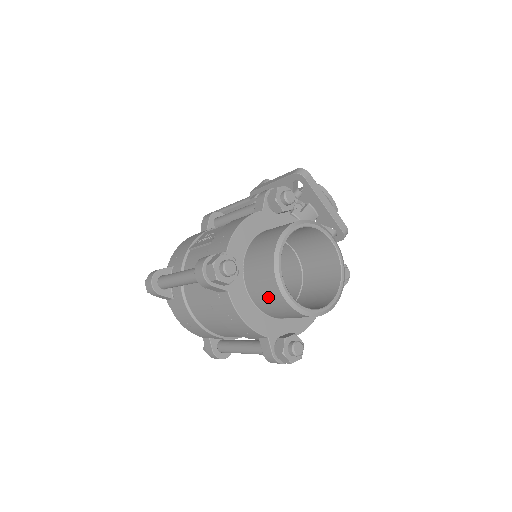
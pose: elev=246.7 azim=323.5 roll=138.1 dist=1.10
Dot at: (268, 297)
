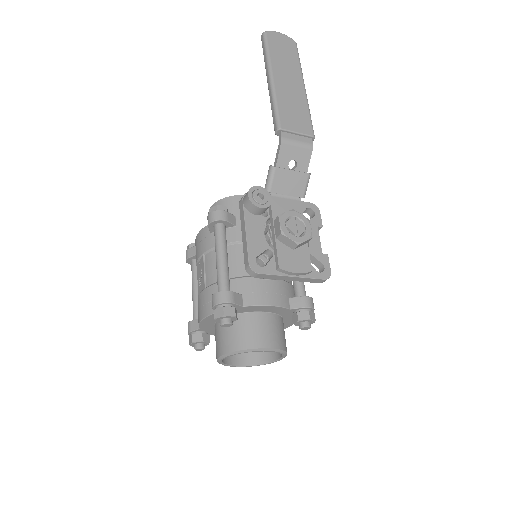
Dot at: occluded
